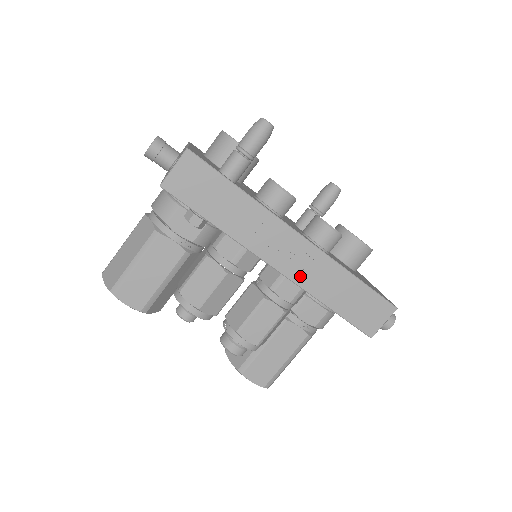
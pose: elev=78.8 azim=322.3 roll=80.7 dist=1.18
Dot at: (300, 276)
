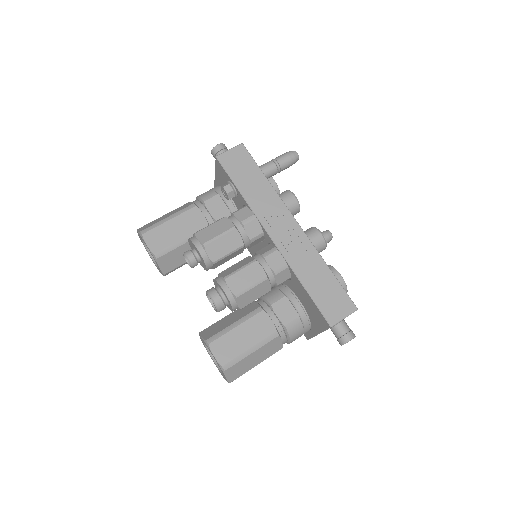
Dot at: (288, 250)
